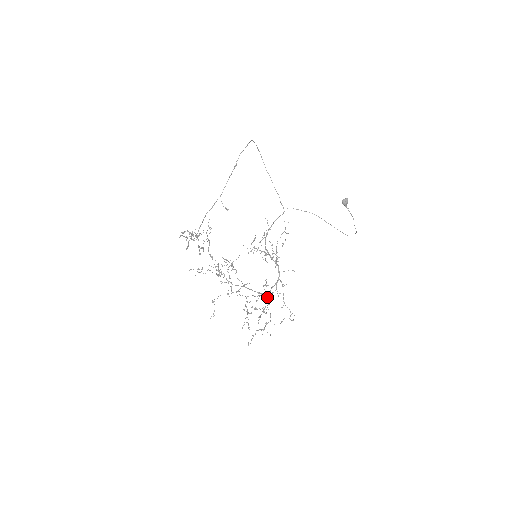
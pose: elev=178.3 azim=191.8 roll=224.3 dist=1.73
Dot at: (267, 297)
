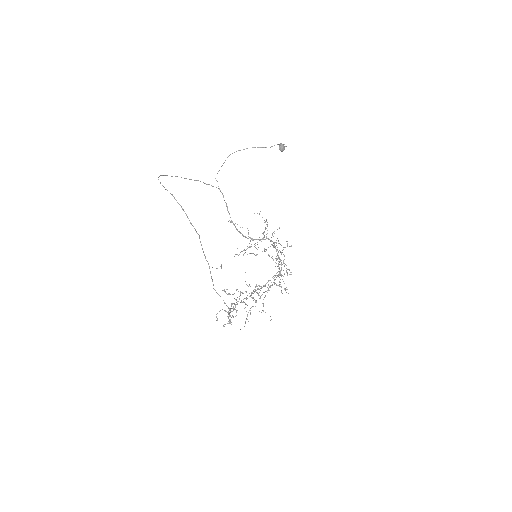
Dot at: (284, 266)
